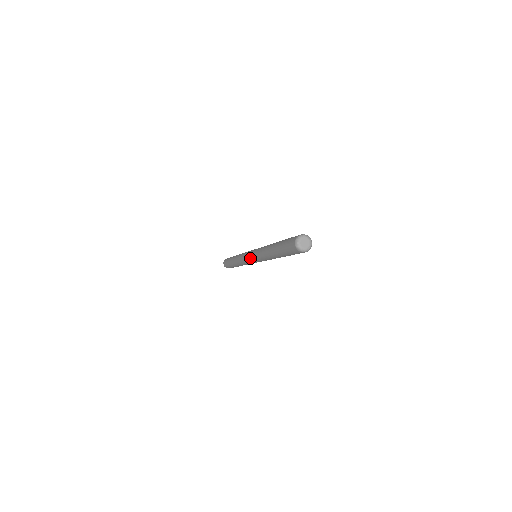
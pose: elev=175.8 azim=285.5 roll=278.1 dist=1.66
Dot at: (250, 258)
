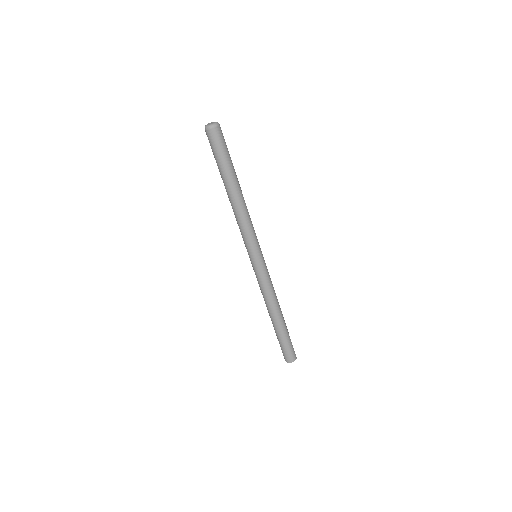
Dot at: (249, 257)
